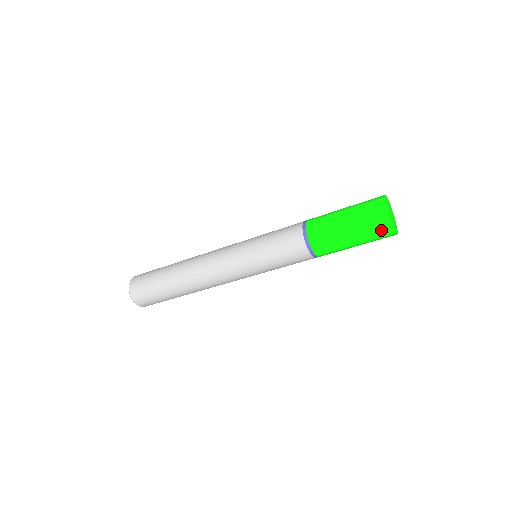
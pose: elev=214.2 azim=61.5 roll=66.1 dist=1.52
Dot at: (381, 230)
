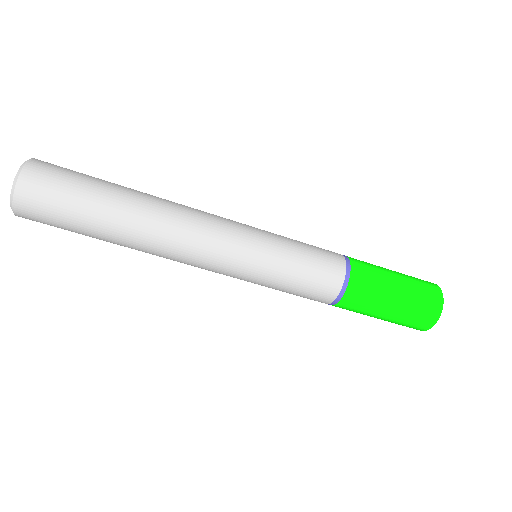
Dot at: (431, 294)
